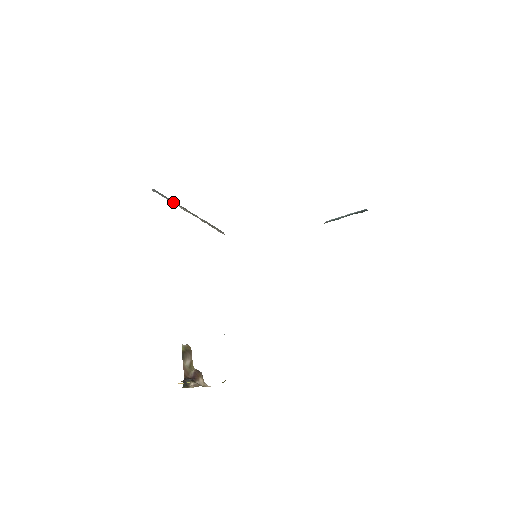
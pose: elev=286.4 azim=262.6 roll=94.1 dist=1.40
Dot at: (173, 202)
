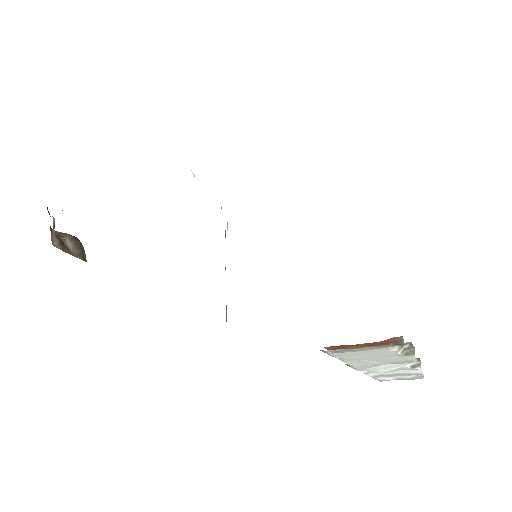
Dot at: occluded
